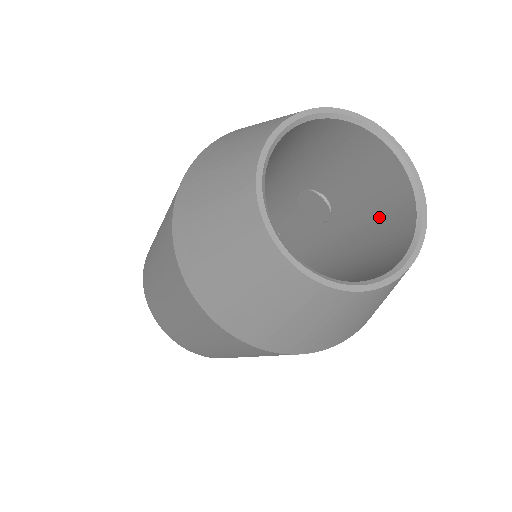
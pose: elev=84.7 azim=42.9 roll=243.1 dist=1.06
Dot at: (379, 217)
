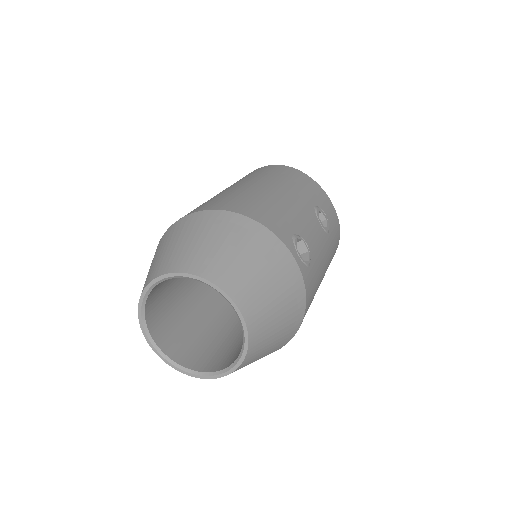
Dot at: occluded
